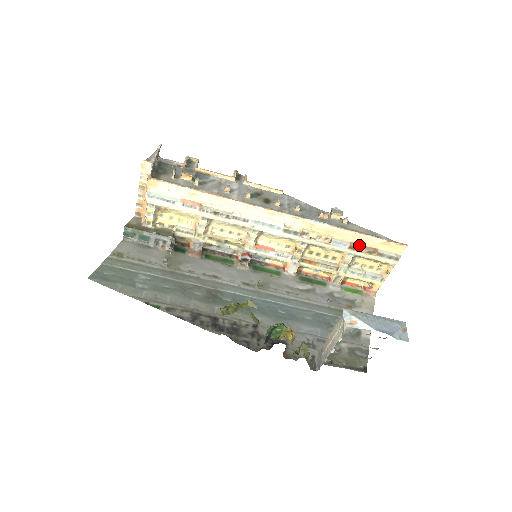
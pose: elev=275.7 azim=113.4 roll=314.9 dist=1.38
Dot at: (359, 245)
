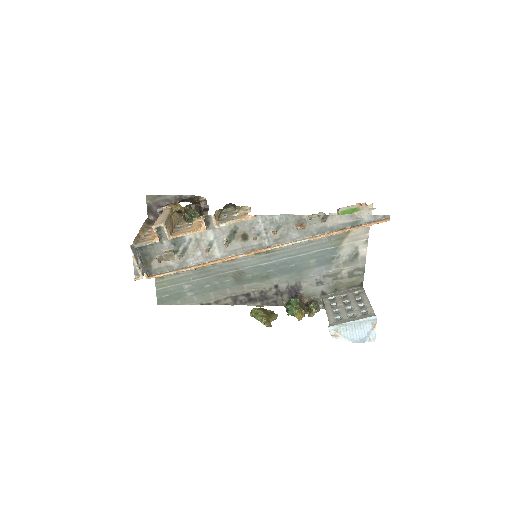
Dot at: occluded
